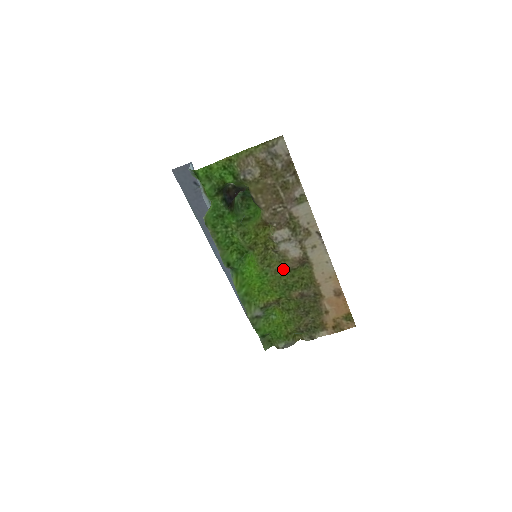
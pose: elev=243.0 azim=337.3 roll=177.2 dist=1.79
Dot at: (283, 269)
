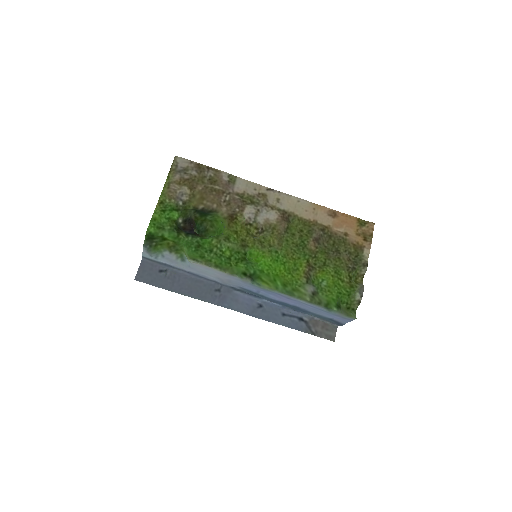
Dot at: (281, 236)
